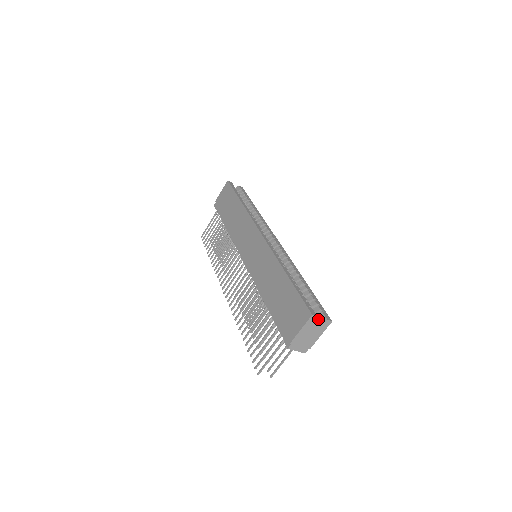
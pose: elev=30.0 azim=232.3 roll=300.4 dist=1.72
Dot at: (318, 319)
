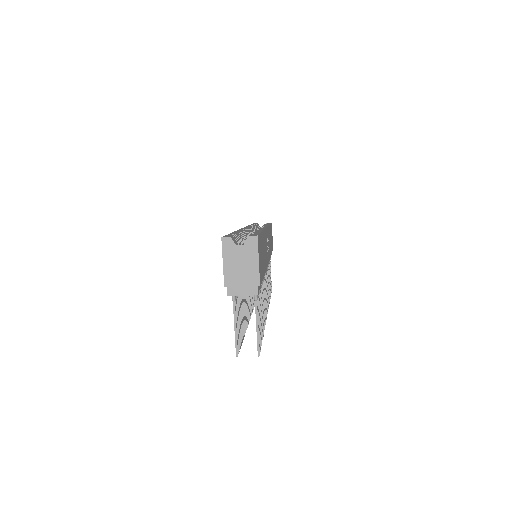
Dot at: (244, 244)
